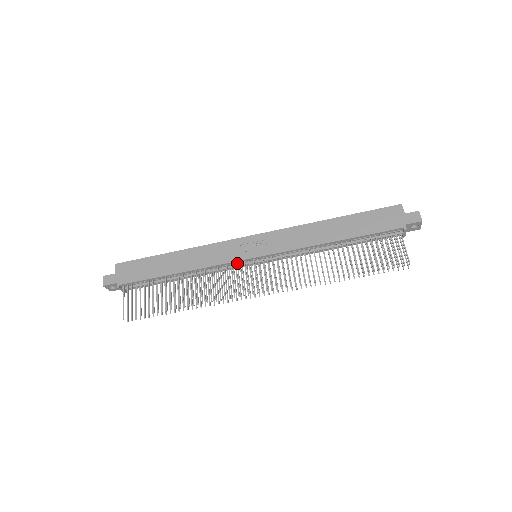
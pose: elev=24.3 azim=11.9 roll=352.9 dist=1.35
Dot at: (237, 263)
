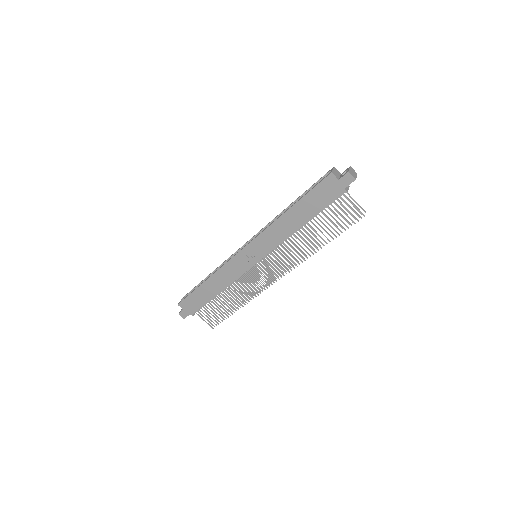
Dot at: (248, 268)
